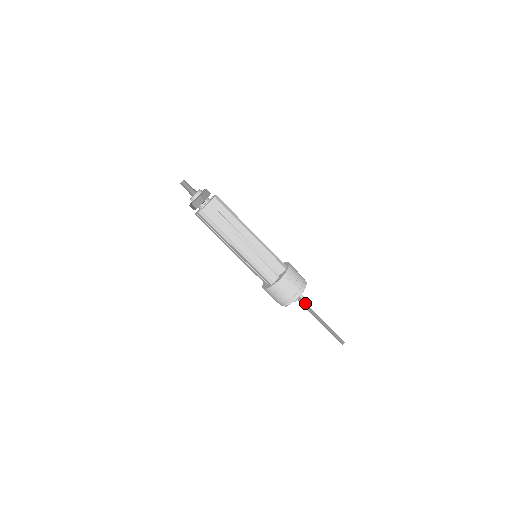
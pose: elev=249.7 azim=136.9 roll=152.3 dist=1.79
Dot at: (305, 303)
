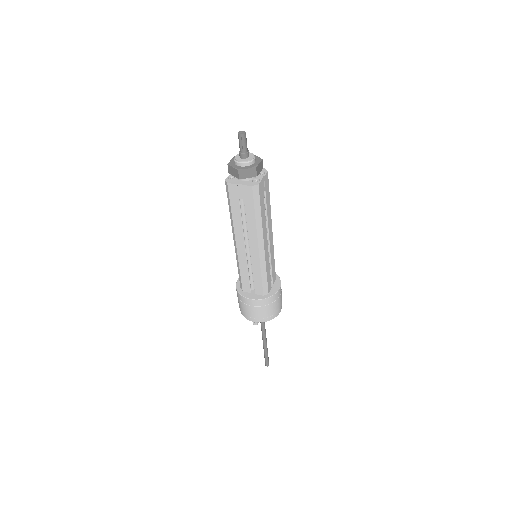
Dot at: occluded
